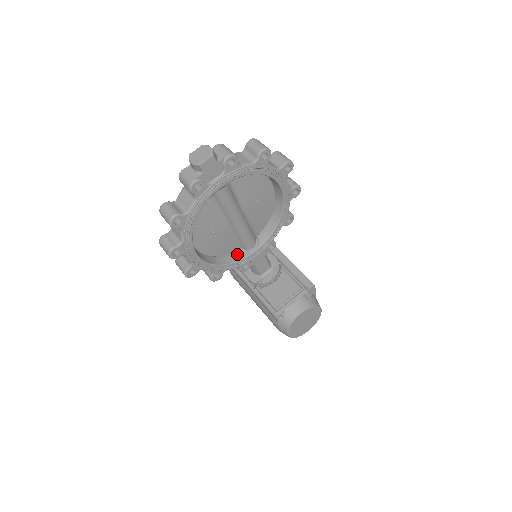
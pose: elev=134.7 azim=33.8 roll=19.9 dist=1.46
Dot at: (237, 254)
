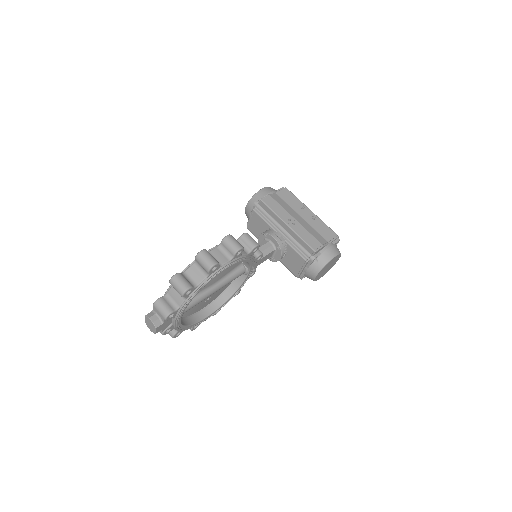
Dot at: (238, 278)
